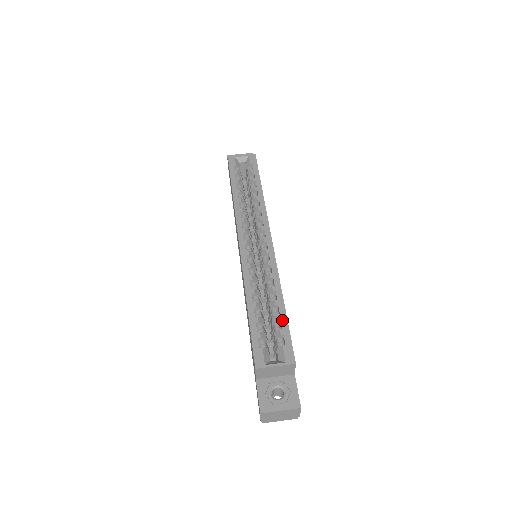
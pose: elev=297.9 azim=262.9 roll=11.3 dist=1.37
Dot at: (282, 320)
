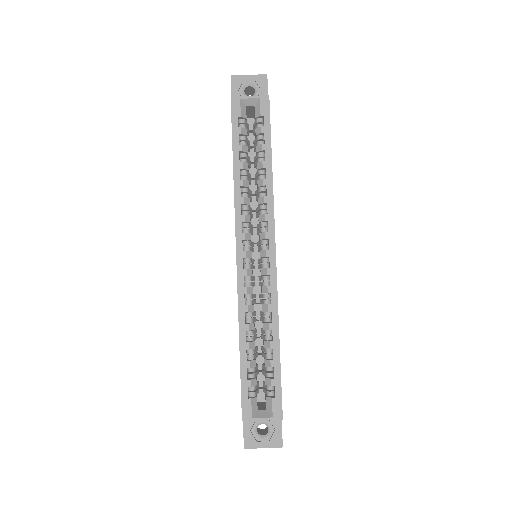
Dot at: (275, 368)
